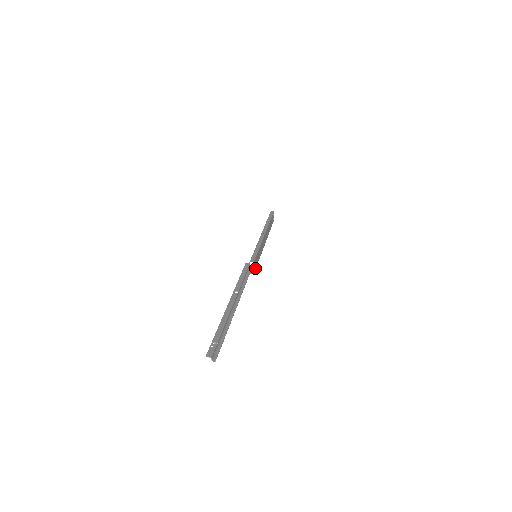
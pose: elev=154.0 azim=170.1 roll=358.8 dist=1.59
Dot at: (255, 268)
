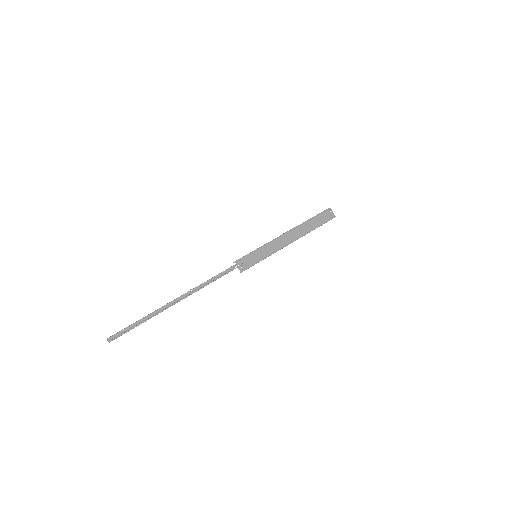
Dot at: (247, 267)
